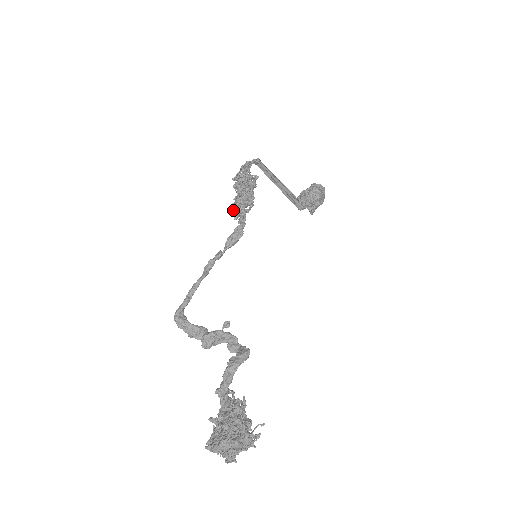
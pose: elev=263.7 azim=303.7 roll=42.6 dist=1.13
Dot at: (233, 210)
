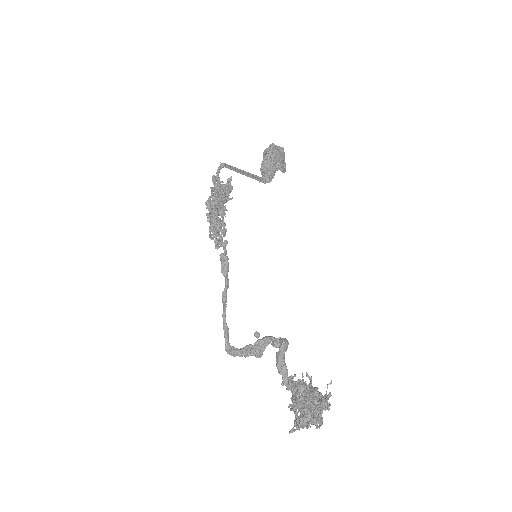
Dot at: (214, 241)
